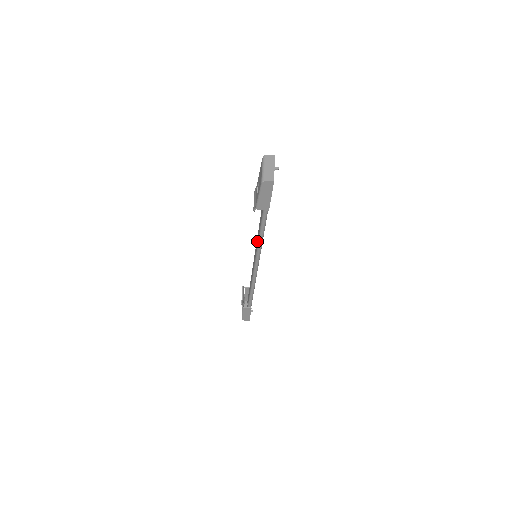
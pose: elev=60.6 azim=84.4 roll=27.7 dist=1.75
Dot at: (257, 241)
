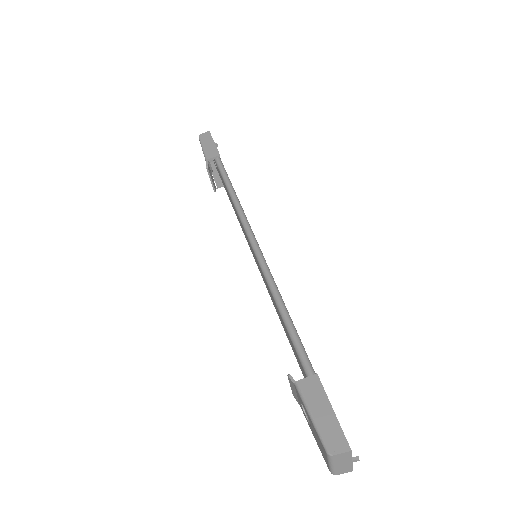
Dot at: (240, 223)
